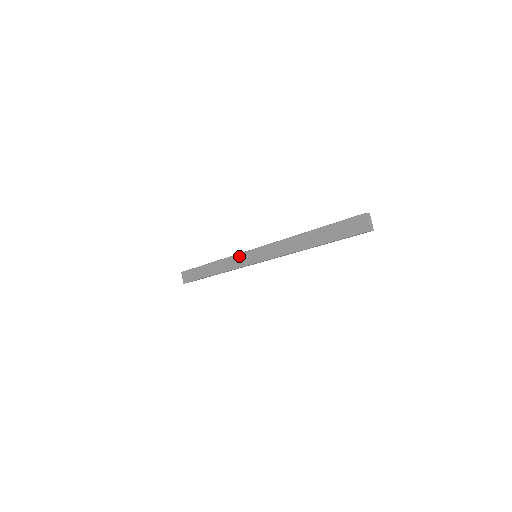
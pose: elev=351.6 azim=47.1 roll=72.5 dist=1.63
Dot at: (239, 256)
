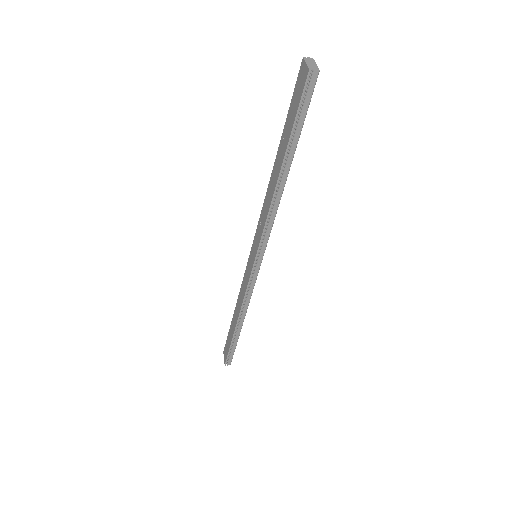
Dot at: (245, 272)
